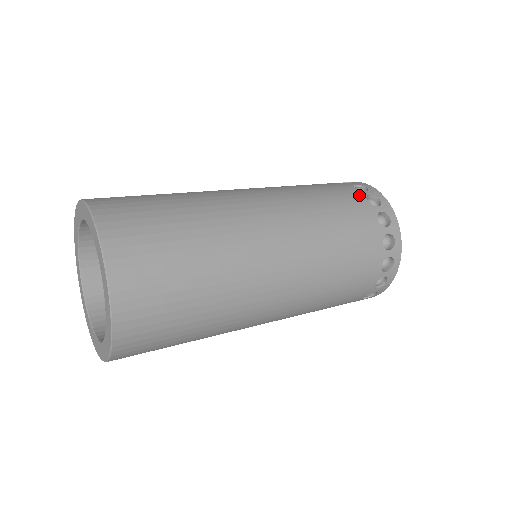
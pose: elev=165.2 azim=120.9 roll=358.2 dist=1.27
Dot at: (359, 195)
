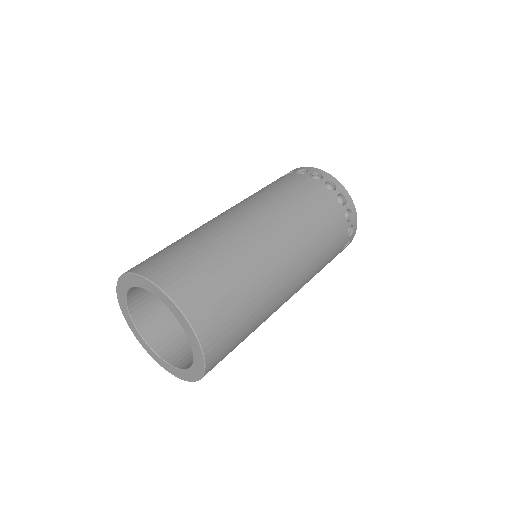
Dot at: (342, 214)
